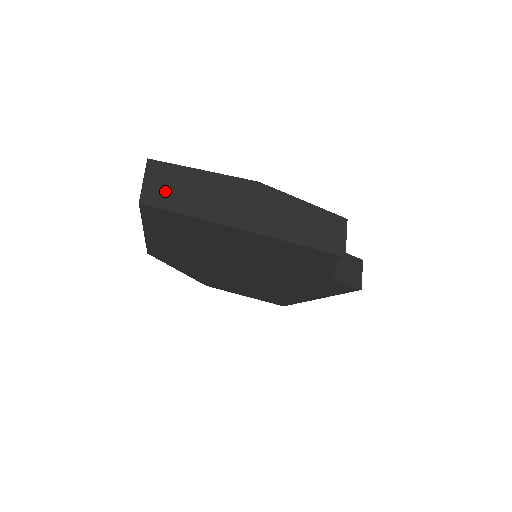
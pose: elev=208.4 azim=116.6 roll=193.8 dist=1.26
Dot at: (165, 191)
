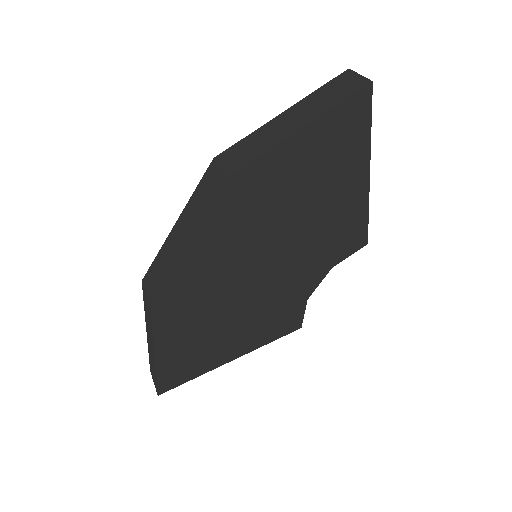
Dot at: occluded
